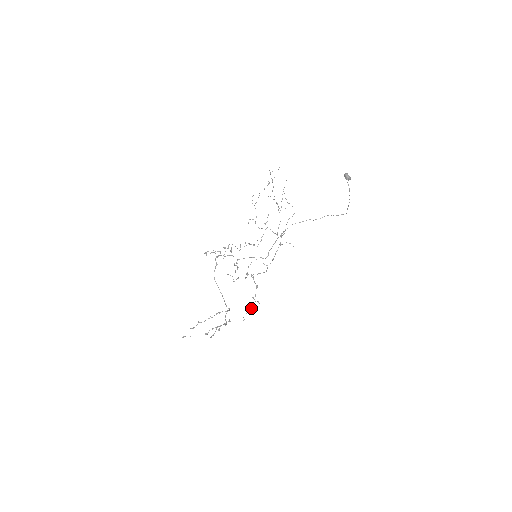
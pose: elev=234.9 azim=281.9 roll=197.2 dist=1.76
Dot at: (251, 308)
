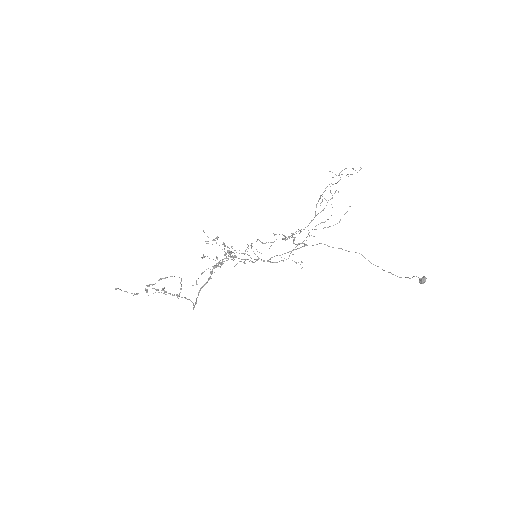
Dot at: occluded
